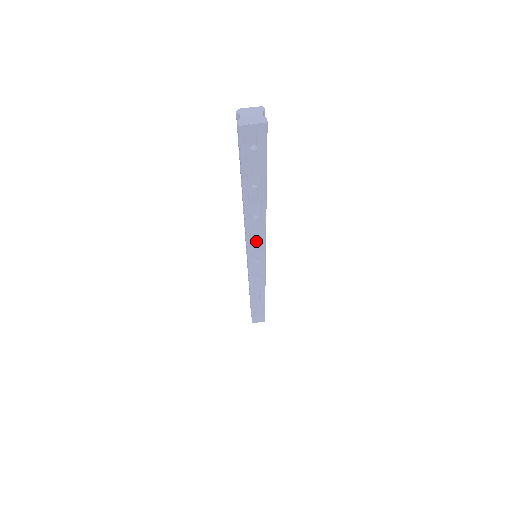
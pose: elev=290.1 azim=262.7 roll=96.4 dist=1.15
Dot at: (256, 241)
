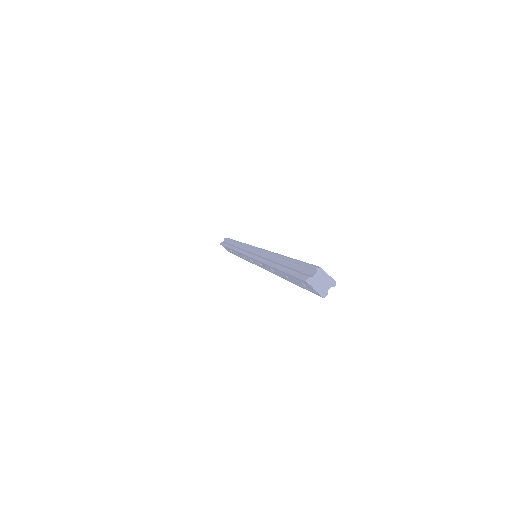
Dot at: occluded
